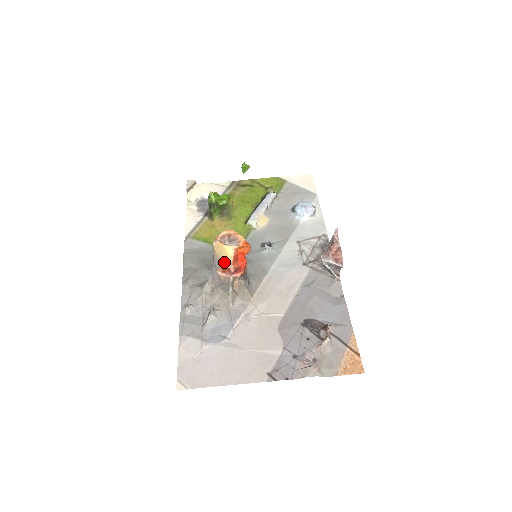
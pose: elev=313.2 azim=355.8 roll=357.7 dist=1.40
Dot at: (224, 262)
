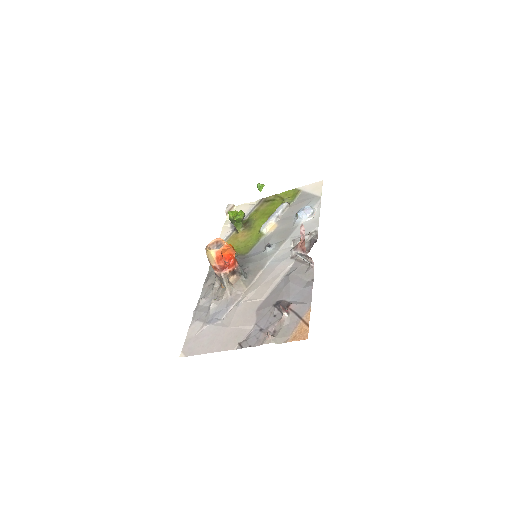
Dot at: (211, 262)
